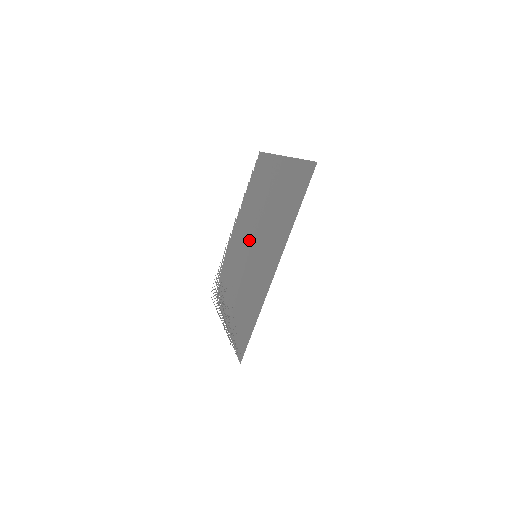
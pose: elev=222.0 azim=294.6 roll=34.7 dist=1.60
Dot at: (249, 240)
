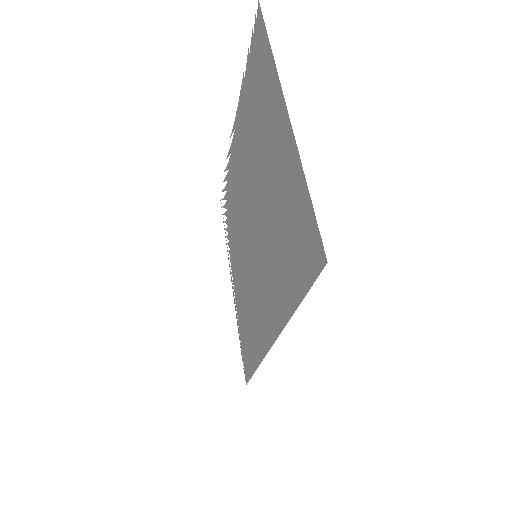
Dot at: (249, 204)
